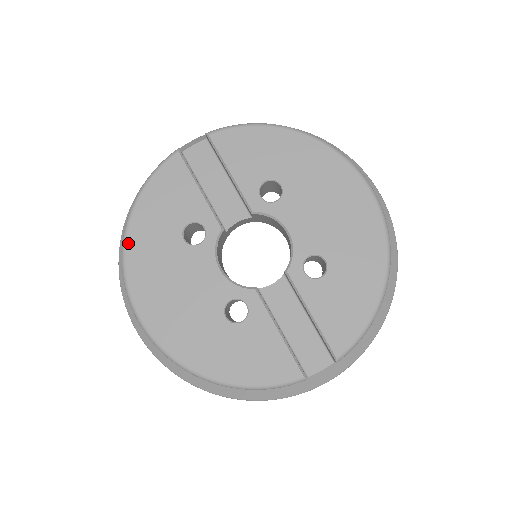
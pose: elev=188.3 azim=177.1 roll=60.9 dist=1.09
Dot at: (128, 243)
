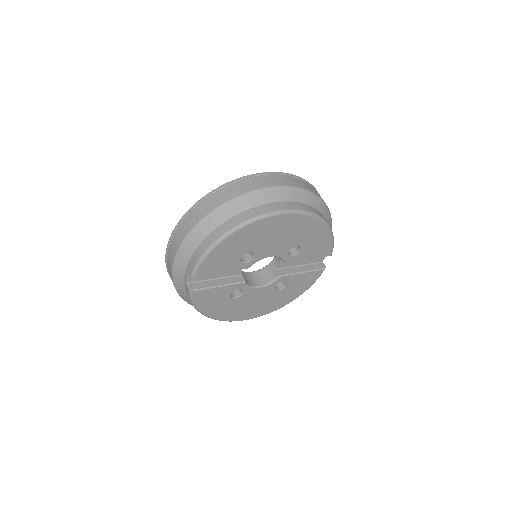
Dot at: (218, 319)
